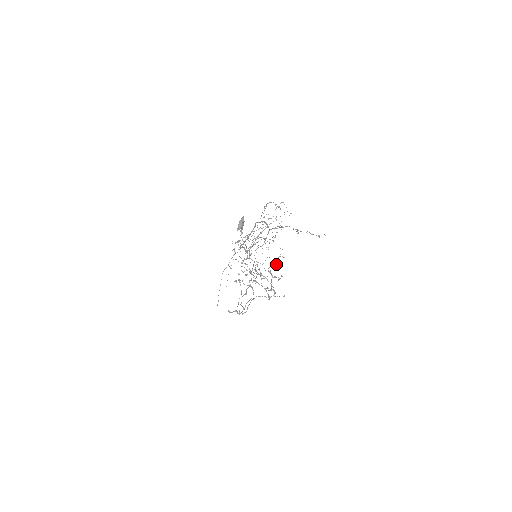
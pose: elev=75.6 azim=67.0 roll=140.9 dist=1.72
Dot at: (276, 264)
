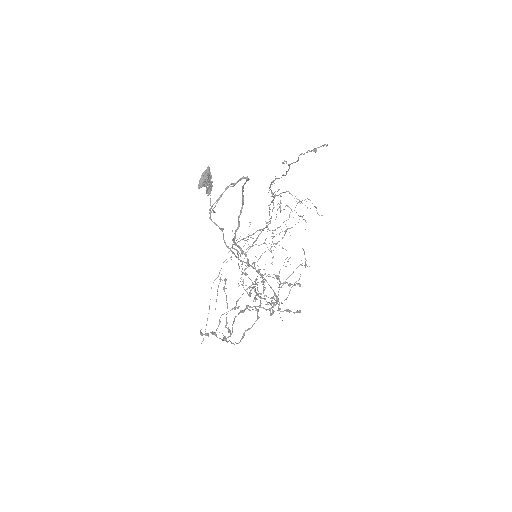
Dot at: occluded
